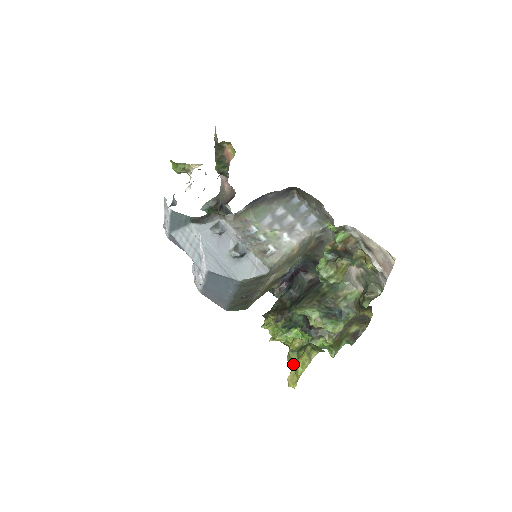
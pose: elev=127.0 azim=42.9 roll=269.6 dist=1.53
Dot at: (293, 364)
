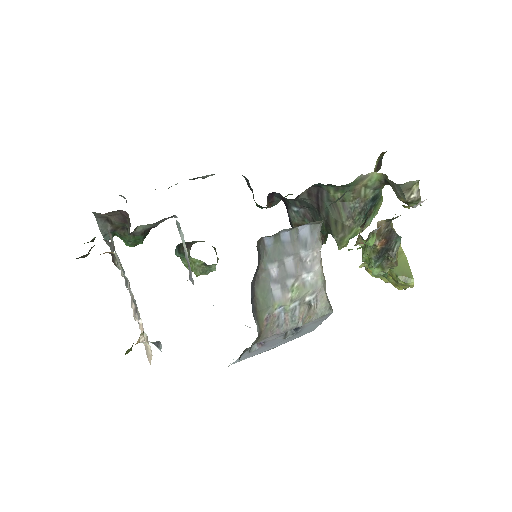
Dot at: (386, 281)
